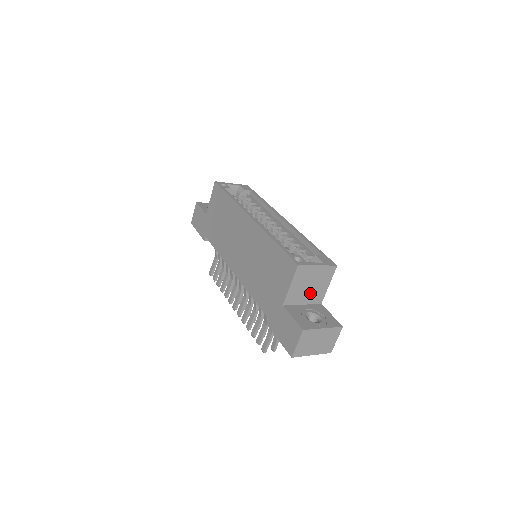
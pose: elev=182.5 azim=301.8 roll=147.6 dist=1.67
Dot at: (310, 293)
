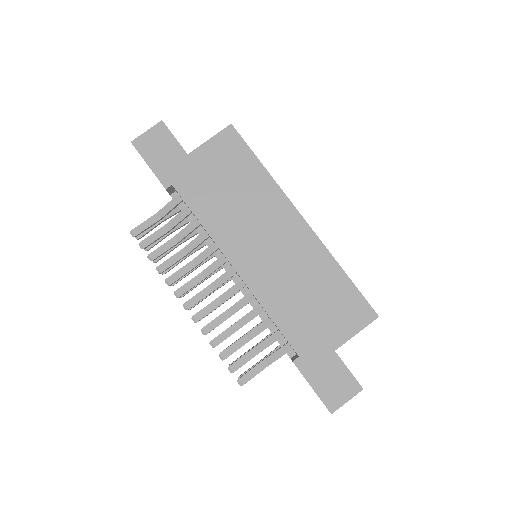
Dot at: occluded
